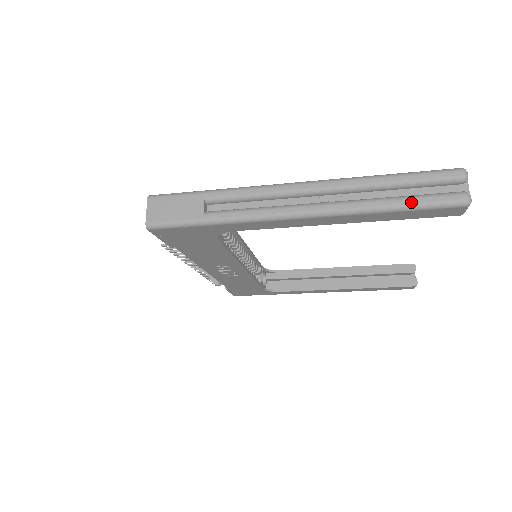
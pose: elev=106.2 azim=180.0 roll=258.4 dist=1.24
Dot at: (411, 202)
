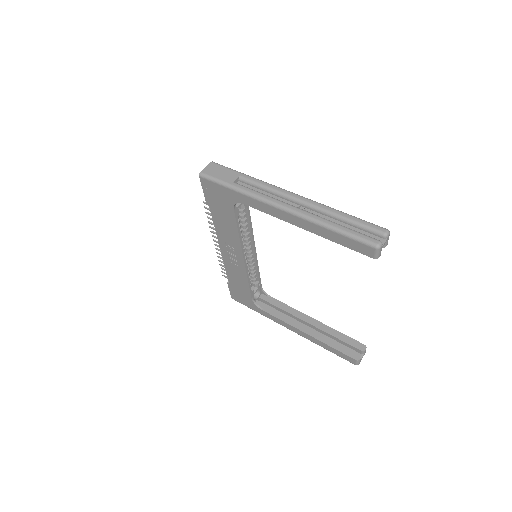
Dot at: (346, 230)
